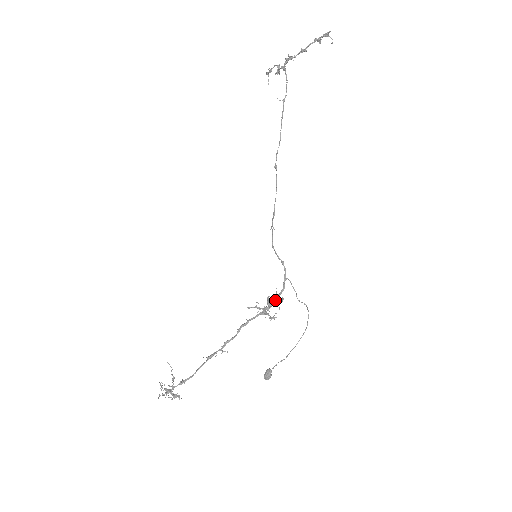
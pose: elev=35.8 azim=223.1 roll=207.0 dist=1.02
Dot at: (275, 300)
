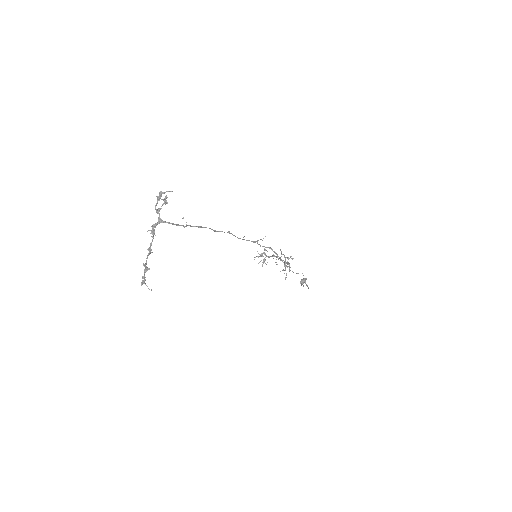
Dot at: occluded
